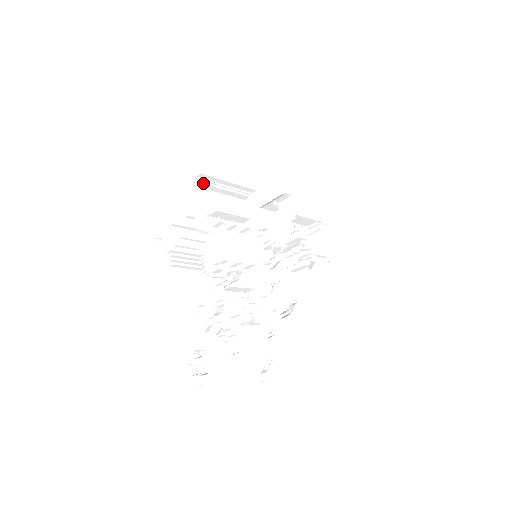
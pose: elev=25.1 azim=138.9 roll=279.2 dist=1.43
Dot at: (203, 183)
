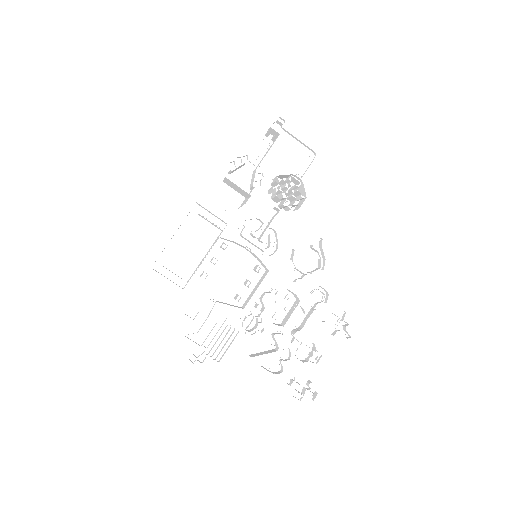
Dot at: (161, 266)
